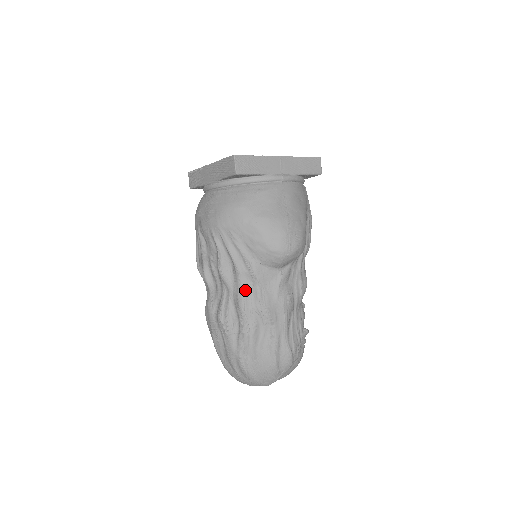
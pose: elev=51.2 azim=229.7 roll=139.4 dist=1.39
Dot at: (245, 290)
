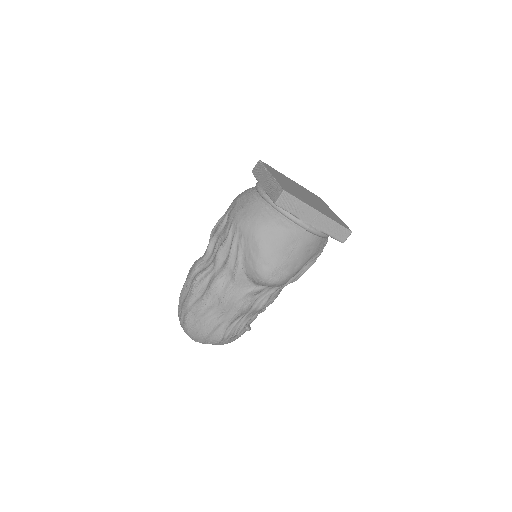
Dot at: (223, 278)
